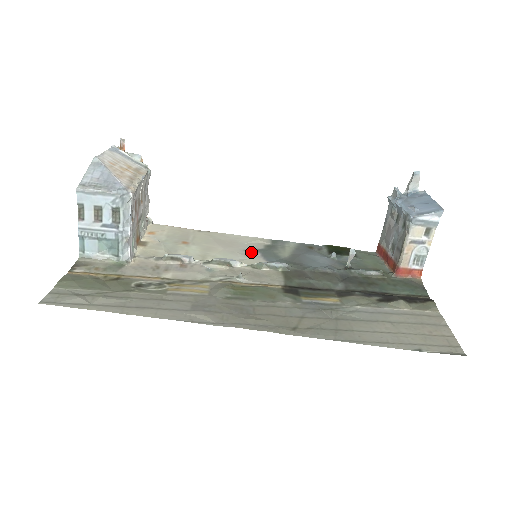
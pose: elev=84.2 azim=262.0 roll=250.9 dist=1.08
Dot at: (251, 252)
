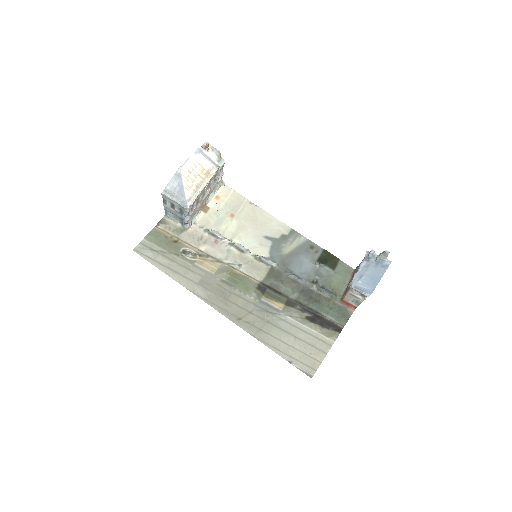
Dot at: (267, 240)
